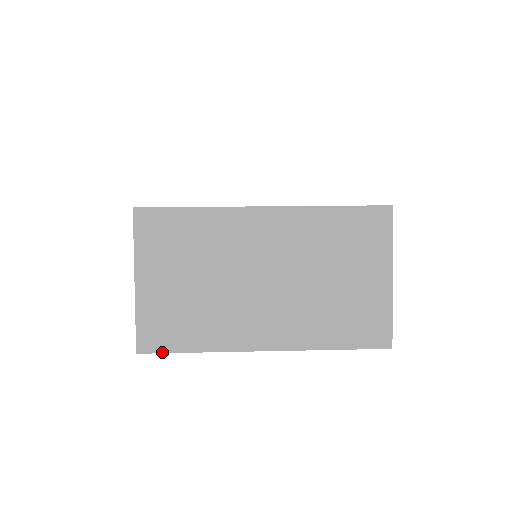
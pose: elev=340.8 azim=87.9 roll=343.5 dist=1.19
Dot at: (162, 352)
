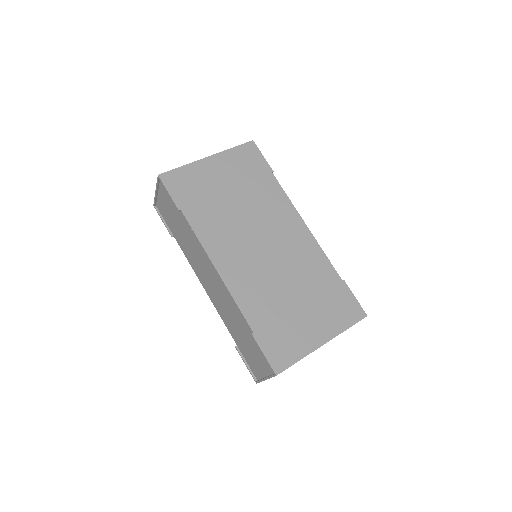
Dot at: occluded
